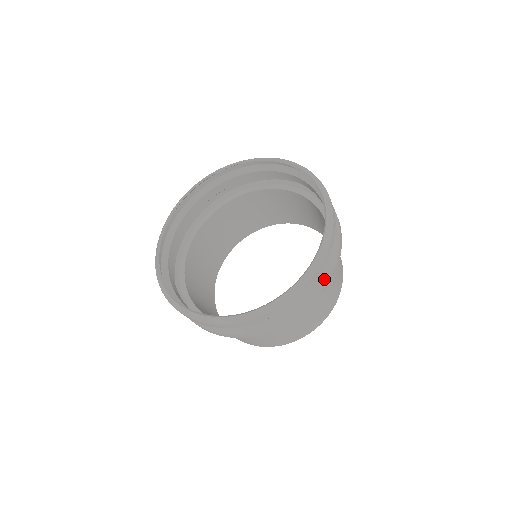
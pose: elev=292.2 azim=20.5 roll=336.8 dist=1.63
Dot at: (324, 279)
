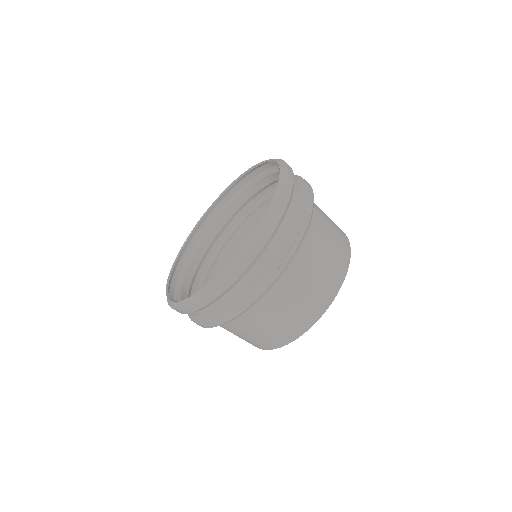
Dot at: (278, 255)
